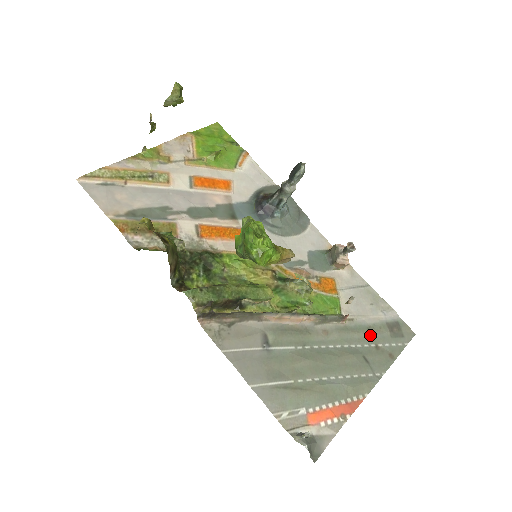
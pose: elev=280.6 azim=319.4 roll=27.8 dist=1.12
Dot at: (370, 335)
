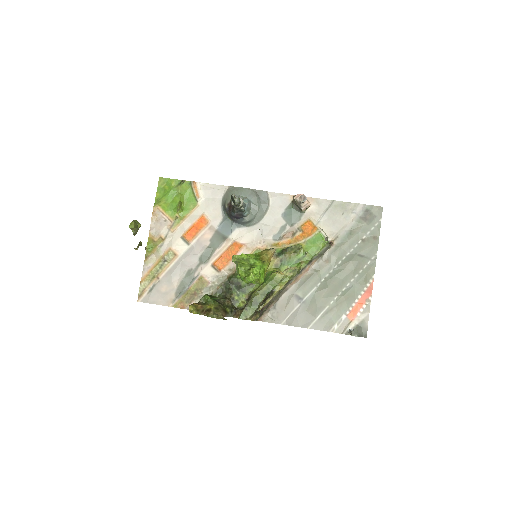
Dot at: (354, 237)
